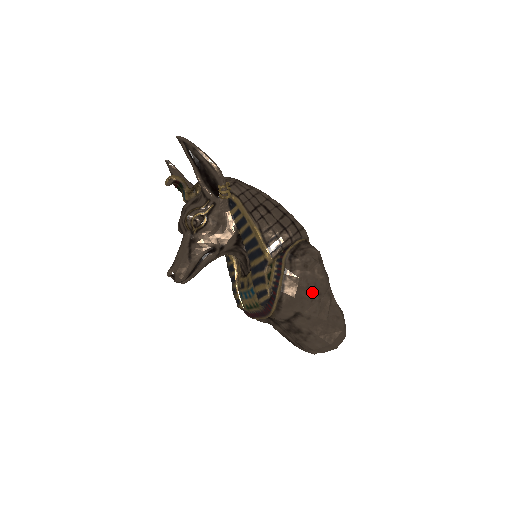
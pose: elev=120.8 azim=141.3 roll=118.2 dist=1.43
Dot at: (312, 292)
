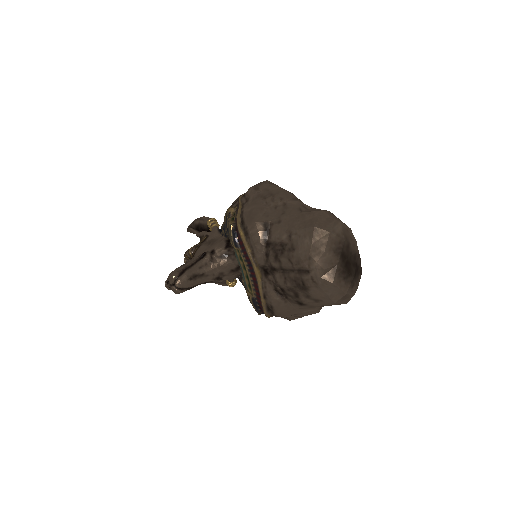
Dot at: (271, 201)
